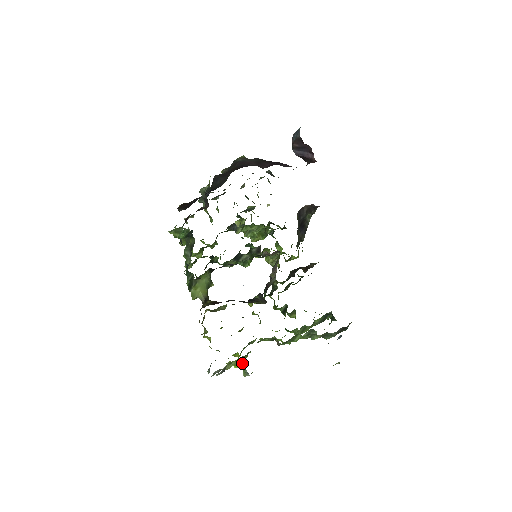
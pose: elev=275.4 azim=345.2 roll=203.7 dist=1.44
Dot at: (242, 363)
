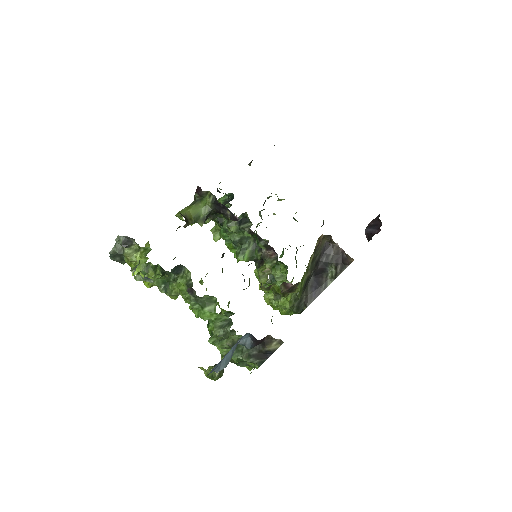
Dot at: (144, 257)
